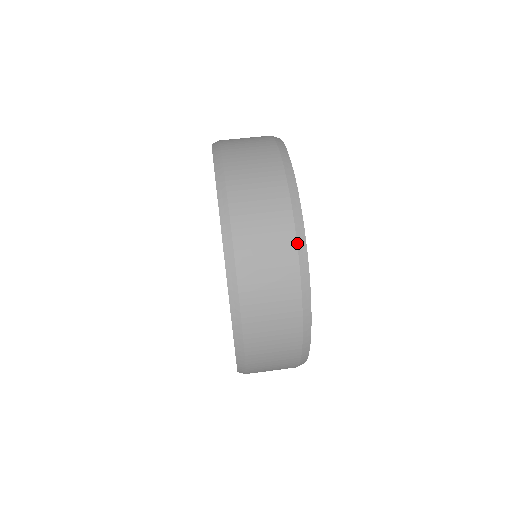
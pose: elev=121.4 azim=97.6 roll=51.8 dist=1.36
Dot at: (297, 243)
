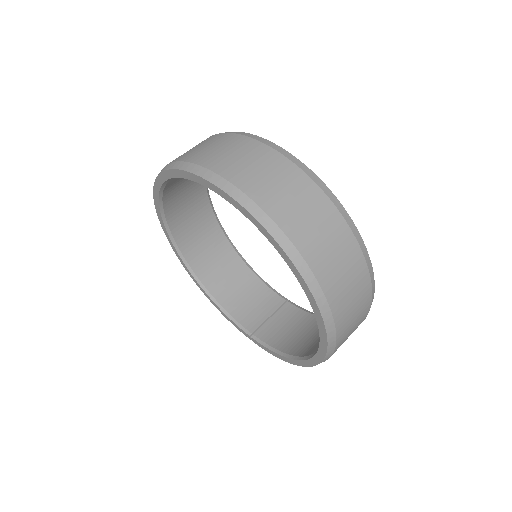
Dot at: (363, 255)
